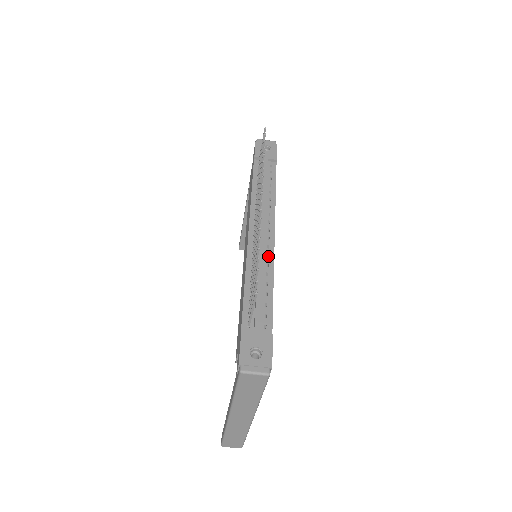
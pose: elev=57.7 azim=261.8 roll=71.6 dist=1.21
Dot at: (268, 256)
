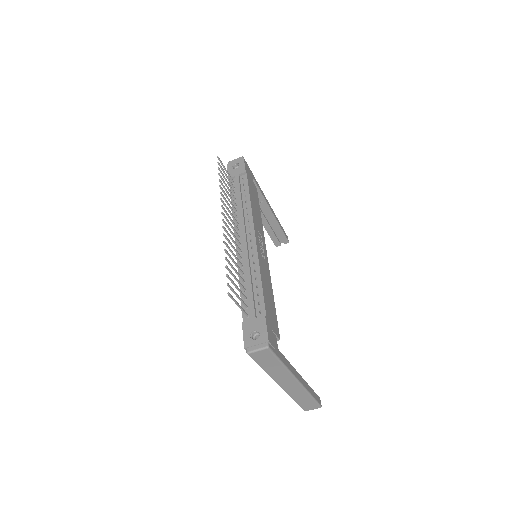
Dot at: (254, 255)
